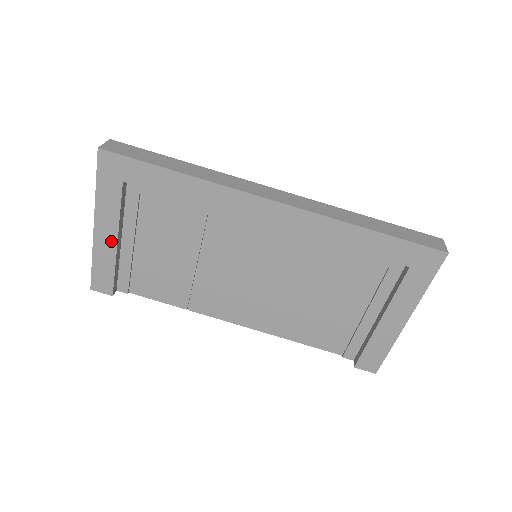
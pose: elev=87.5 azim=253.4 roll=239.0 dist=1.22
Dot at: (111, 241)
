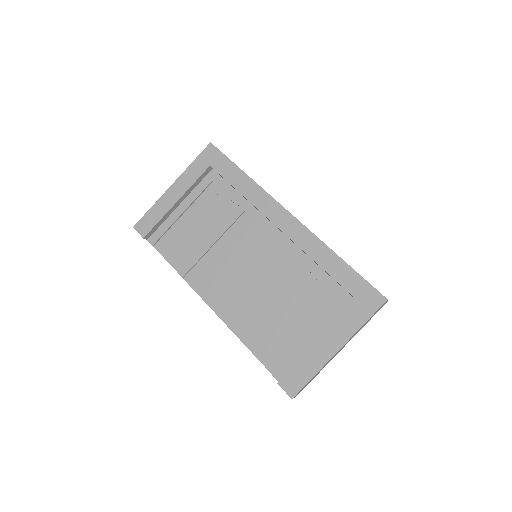
Dot at: (174, 199)
